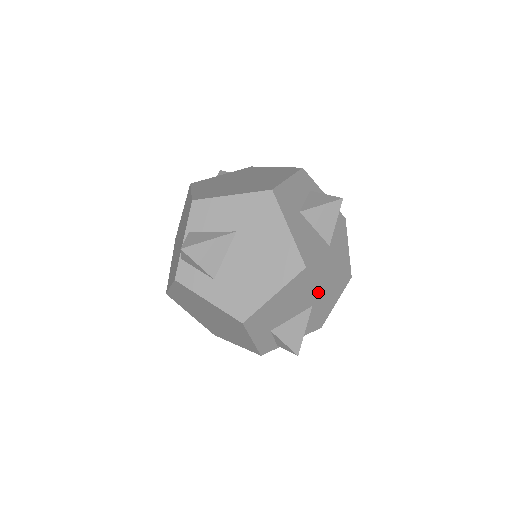
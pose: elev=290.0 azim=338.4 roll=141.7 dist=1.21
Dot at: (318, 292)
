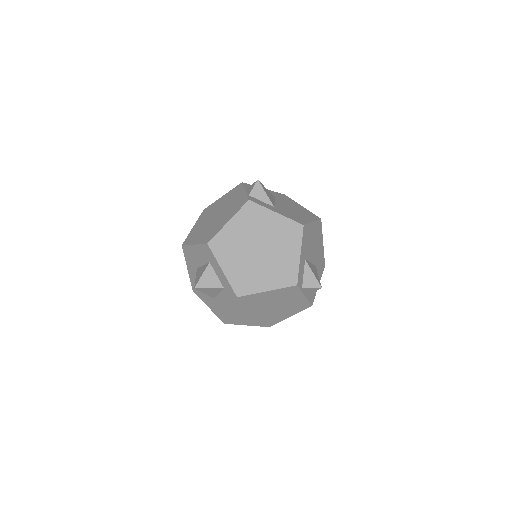
Dot at: (318, 255)
